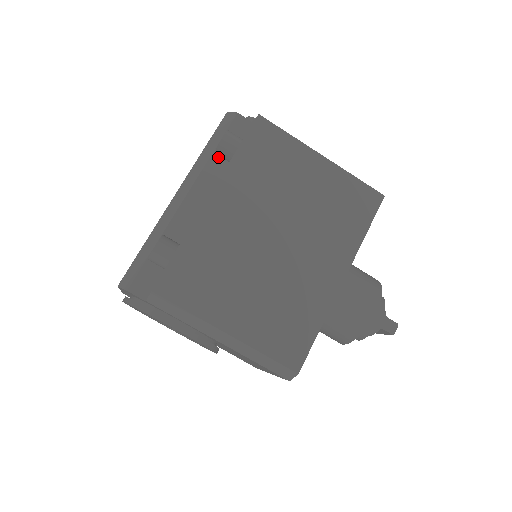
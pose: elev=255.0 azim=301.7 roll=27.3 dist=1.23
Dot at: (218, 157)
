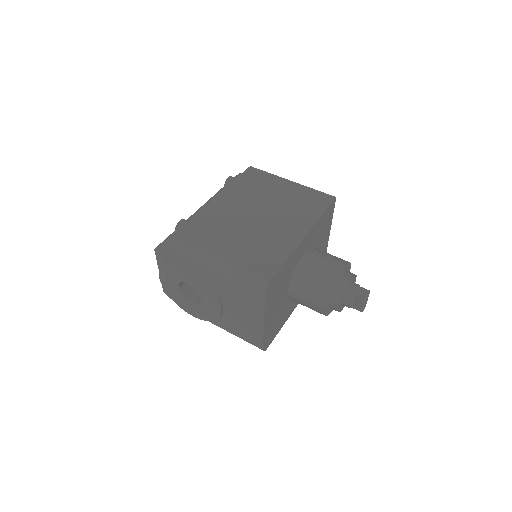
Dot at: occluded
